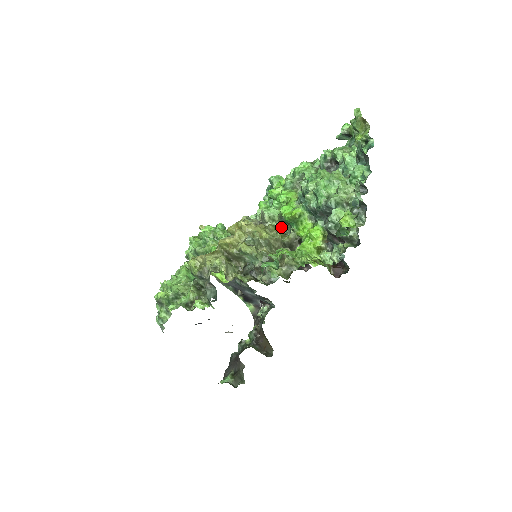
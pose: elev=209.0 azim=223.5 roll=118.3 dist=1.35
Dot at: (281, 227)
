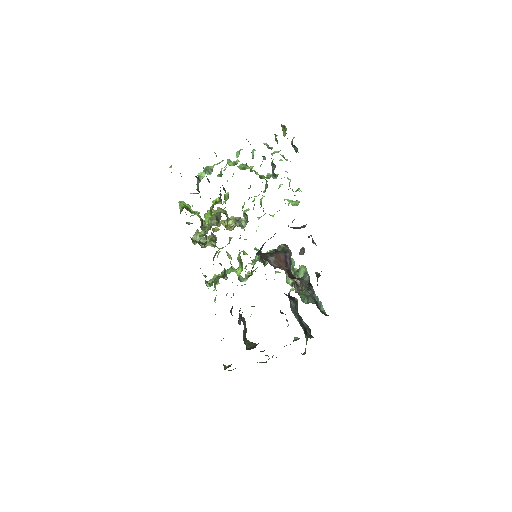
Dot at: occluded
